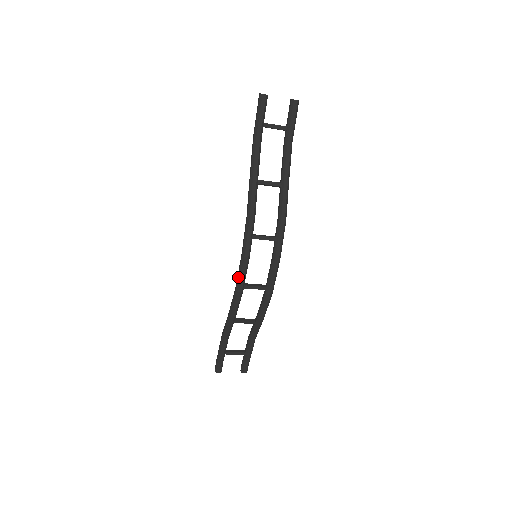
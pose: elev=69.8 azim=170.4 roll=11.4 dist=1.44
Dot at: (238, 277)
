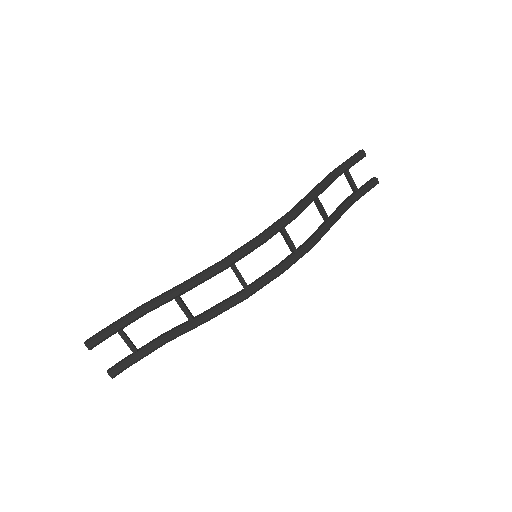
Dot at: (238, 250)
